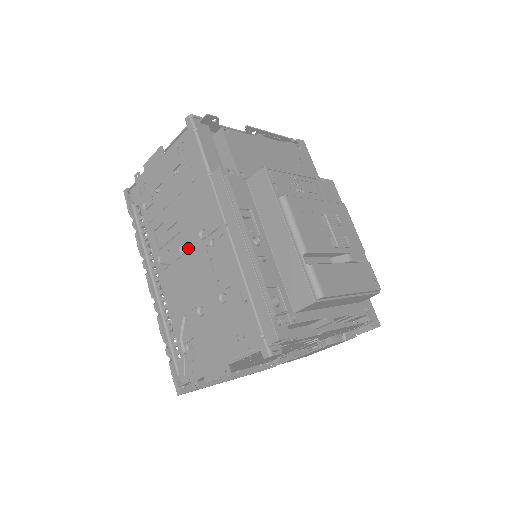
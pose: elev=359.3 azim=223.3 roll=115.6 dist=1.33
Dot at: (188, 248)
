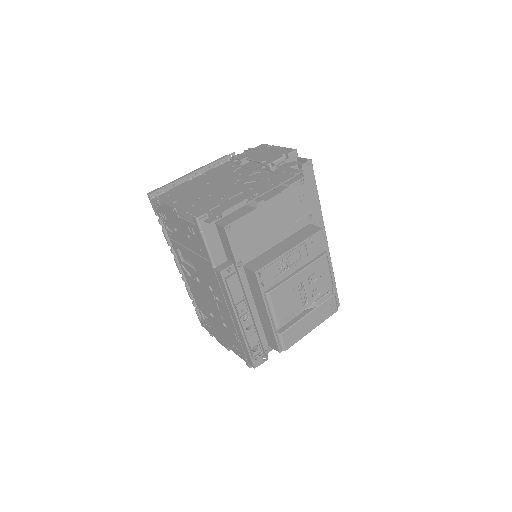
Dot at: (202, 283)
